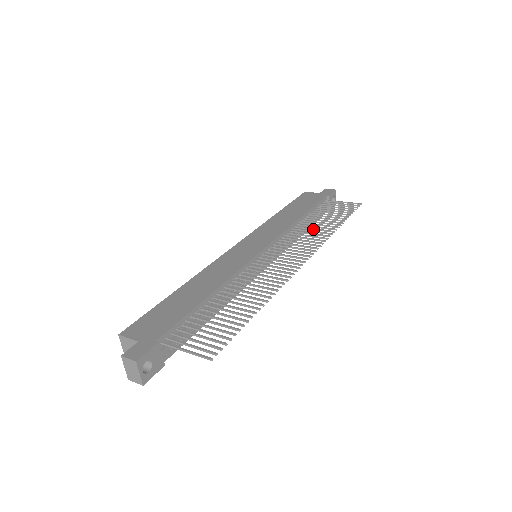
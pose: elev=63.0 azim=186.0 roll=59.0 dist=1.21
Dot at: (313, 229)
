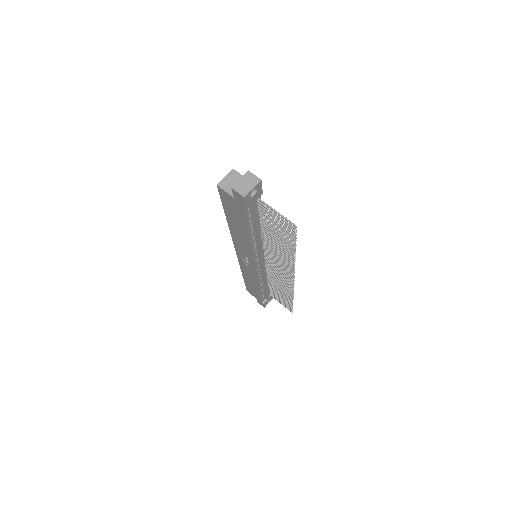
Dot at: (279, 286)
